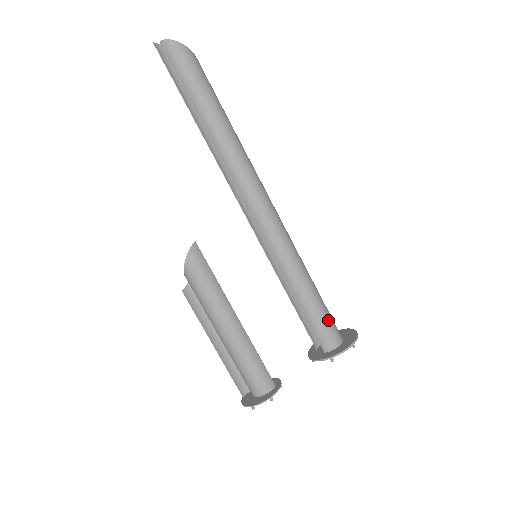
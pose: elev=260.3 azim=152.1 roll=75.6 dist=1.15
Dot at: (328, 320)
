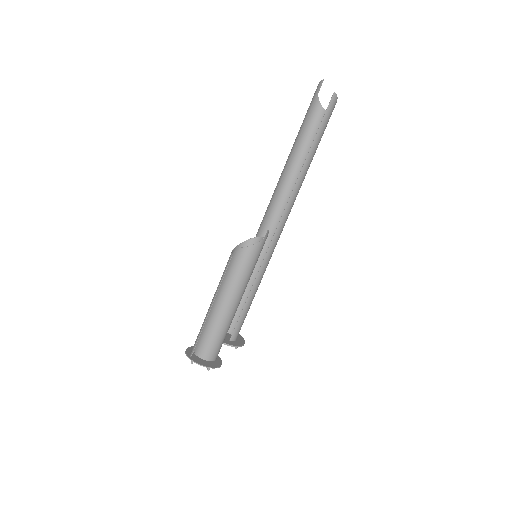
Dot at: occluded
